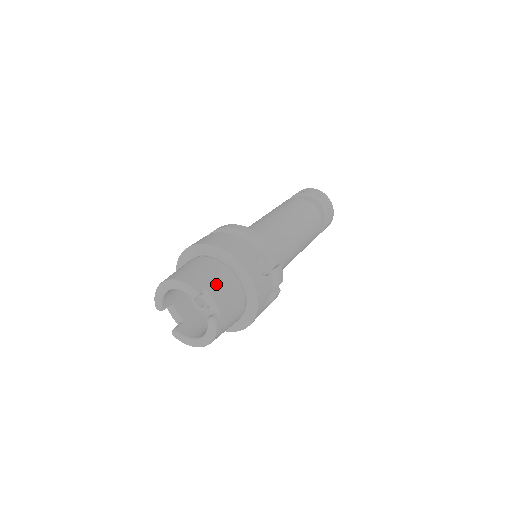
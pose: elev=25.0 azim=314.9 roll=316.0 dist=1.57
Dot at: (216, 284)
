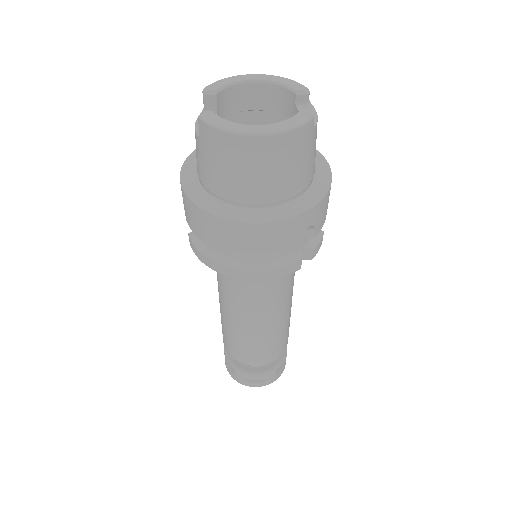
Dot at: occluded
